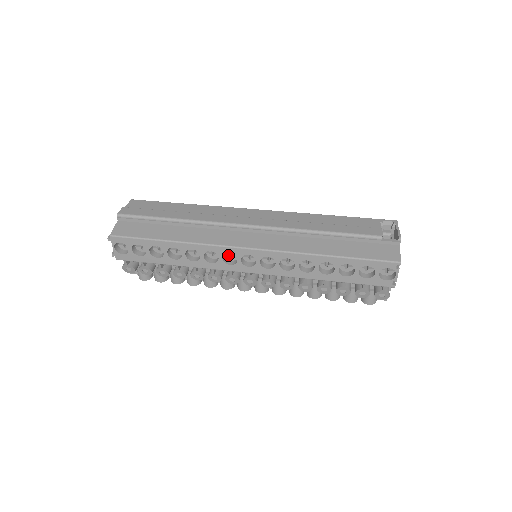
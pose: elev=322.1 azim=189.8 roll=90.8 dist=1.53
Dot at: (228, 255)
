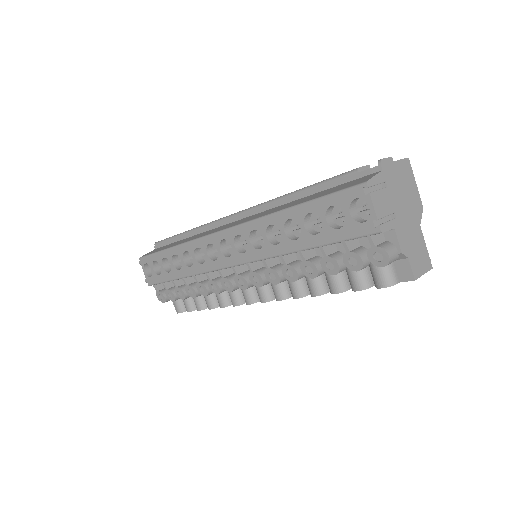
Dot at: (217, 252)
